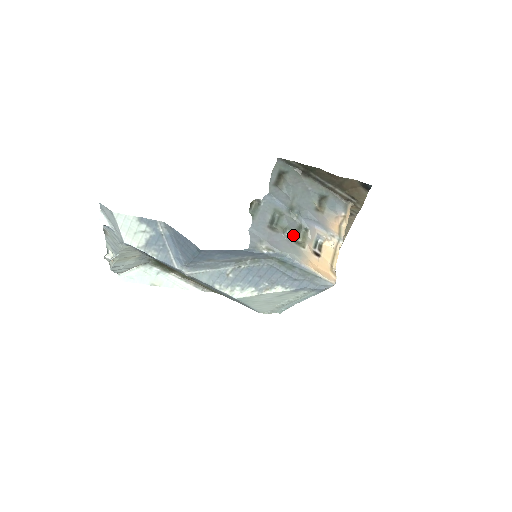
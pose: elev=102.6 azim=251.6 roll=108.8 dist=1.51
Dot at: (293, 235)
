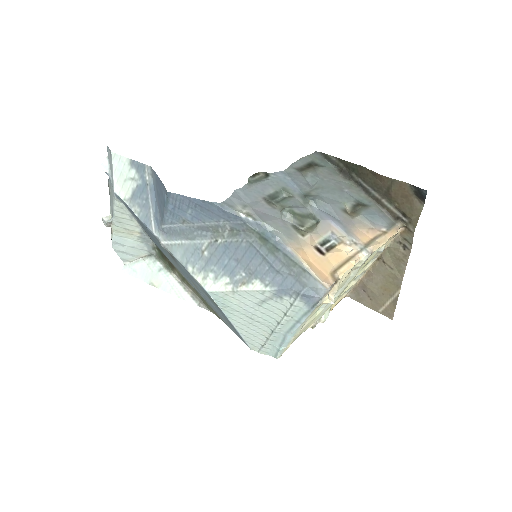
Dot at: (292, 216)
